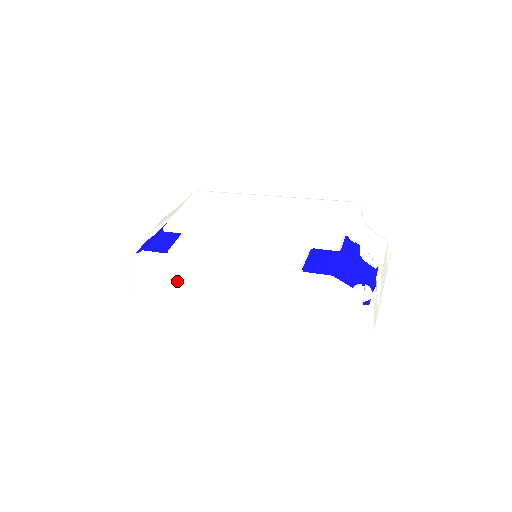
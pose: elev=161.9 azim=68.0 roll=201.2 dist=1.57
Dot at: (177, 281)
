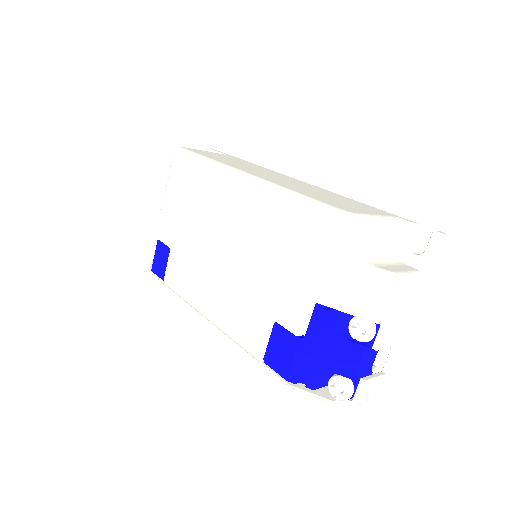
Dot at: occluded
